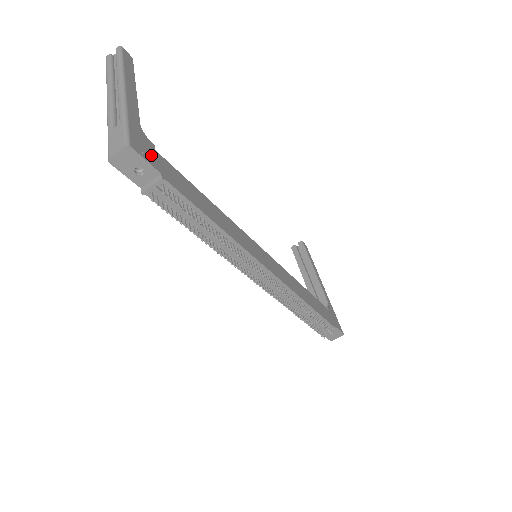
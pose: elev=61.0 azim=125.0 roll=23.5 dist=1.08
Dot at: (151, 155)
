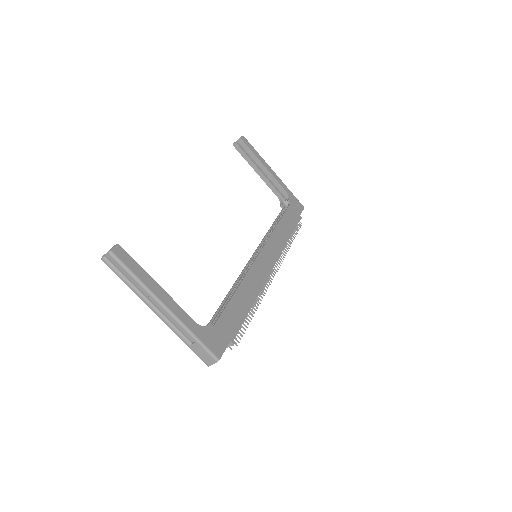
Dot at: (219, 338)
